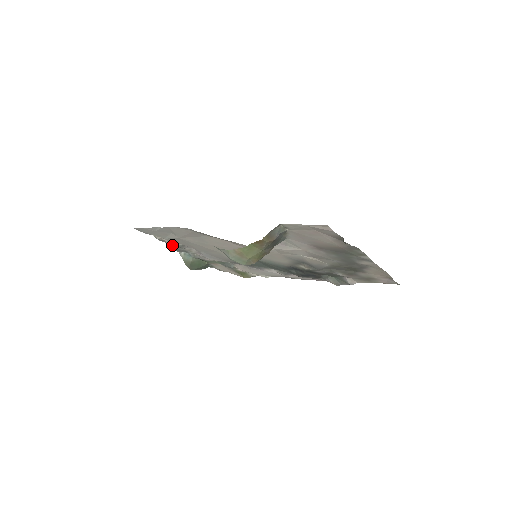
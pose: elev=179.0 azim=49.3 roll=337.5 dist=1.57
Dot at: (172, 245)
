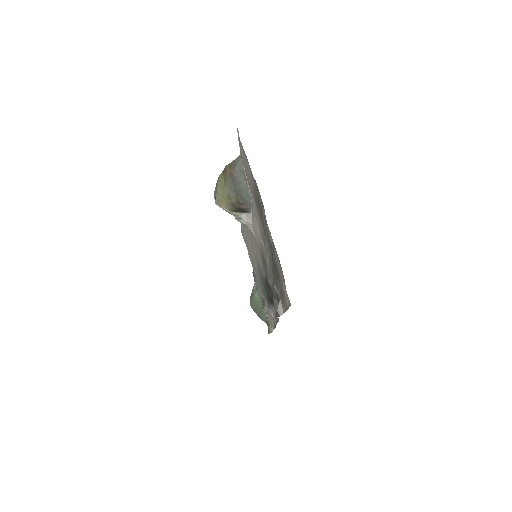
Dot at: occluded
